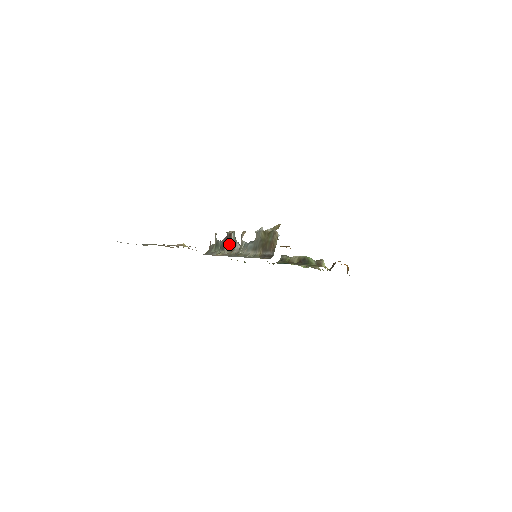
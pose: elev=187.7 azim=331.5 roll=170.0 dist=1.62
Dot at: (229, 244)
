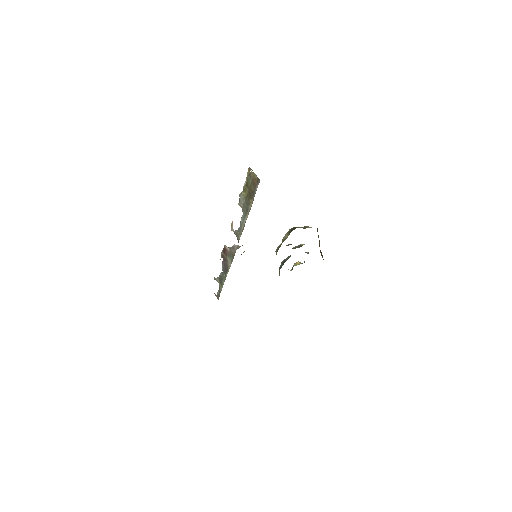
Dot at: (228, 257)
